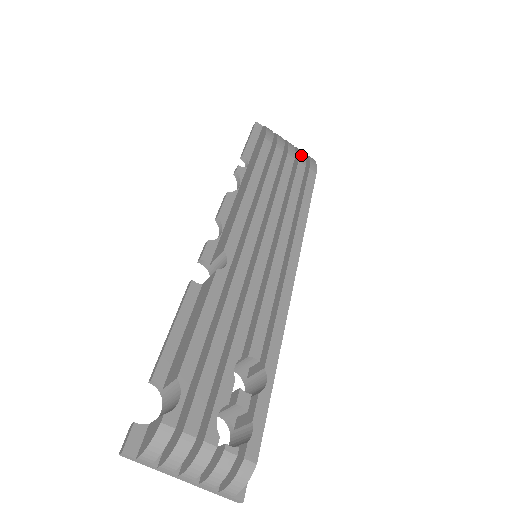
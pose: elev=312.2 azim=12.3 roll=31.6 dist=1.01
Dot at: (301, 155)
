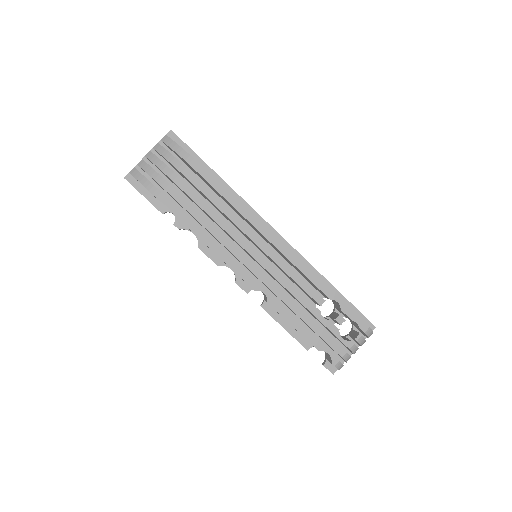
Dot at: (176, 165)
